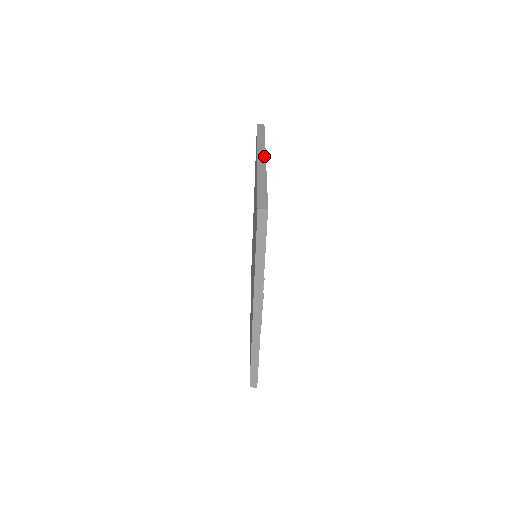
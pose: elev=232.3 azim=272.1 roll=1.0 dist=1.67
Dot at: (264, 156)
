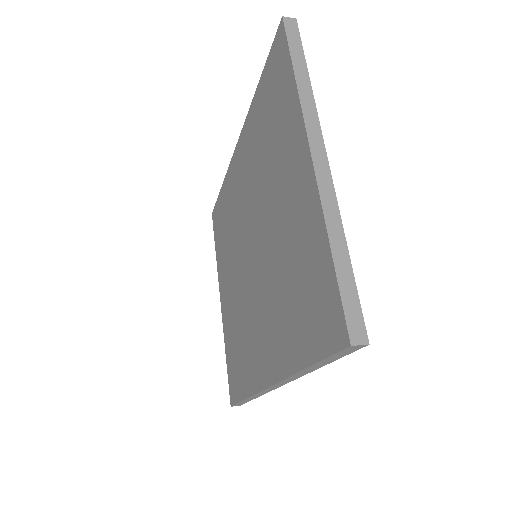
Dot at: (321, 143)
